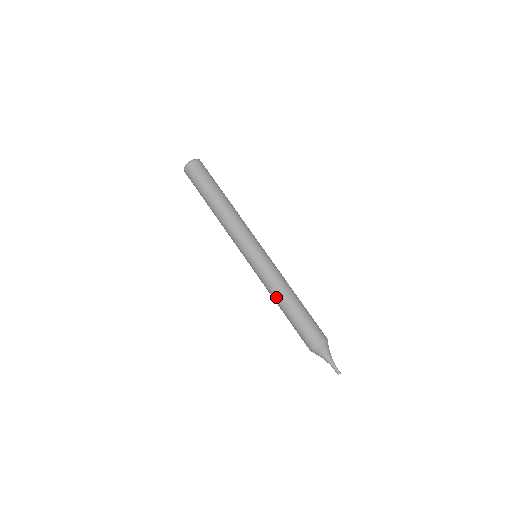
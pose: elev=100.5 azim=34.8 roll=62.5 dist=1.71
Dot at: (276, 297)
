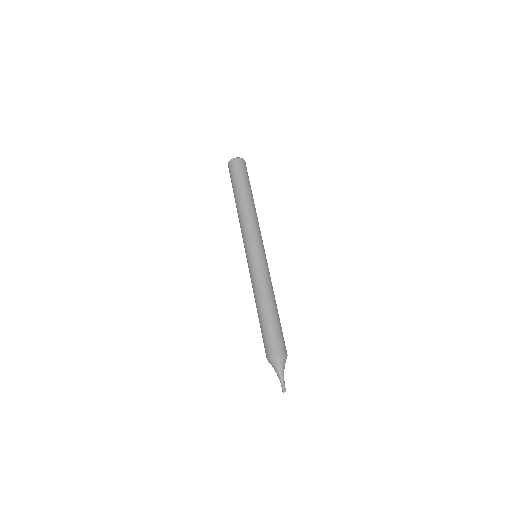
Dot at: (261, 295)
